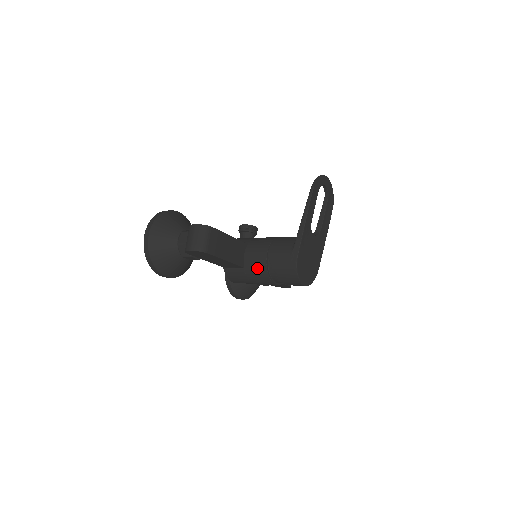
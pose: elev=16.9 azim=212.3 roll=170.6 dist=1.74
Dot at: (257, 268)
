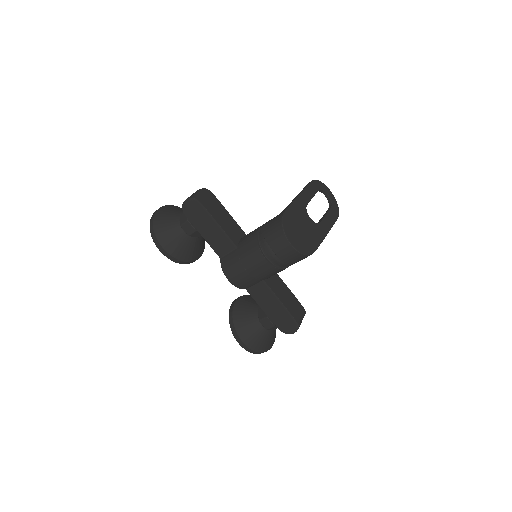
Dot at: (248, 241)
